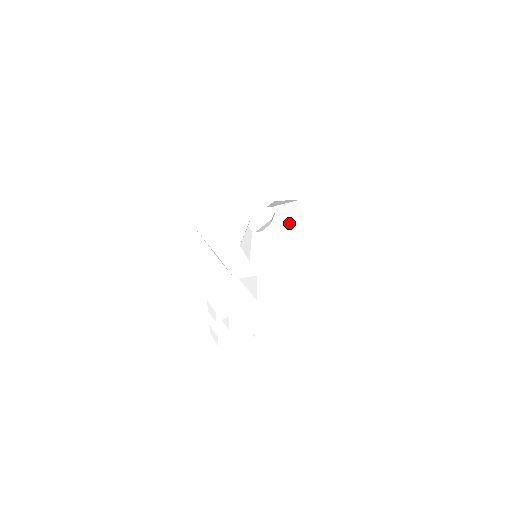
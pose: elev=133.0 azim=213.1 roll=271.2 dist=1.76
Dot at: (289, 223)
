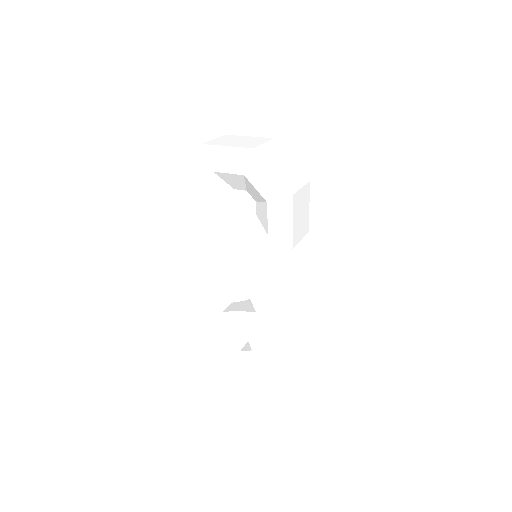
Dot at: (263, 212)
